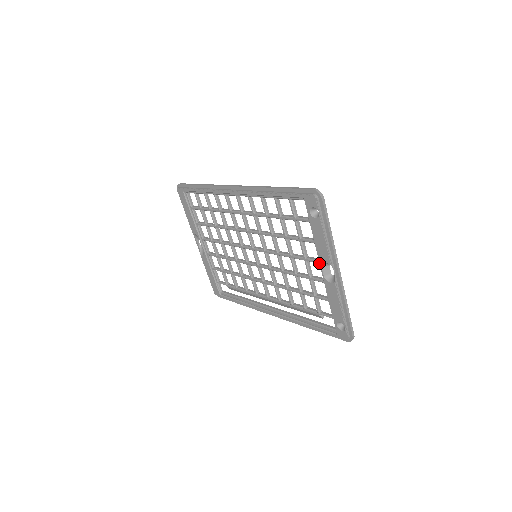
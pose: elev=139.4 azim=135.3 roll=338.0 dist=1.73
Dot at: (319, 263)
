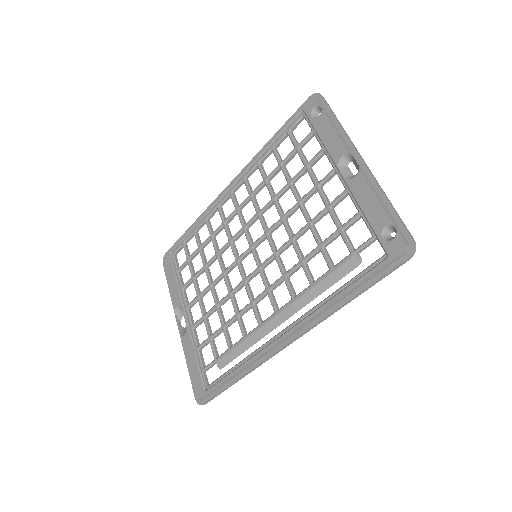
Dot at: (334, 170)
